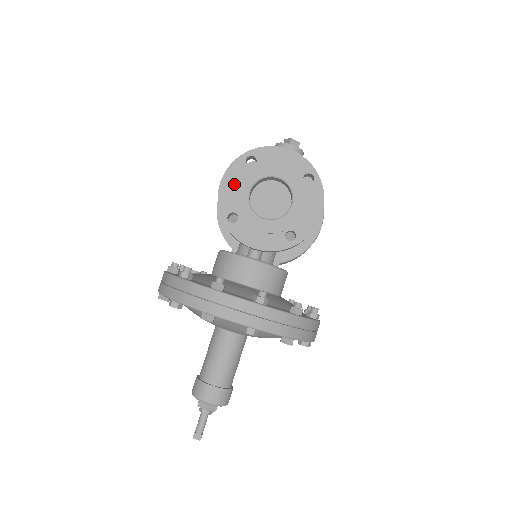
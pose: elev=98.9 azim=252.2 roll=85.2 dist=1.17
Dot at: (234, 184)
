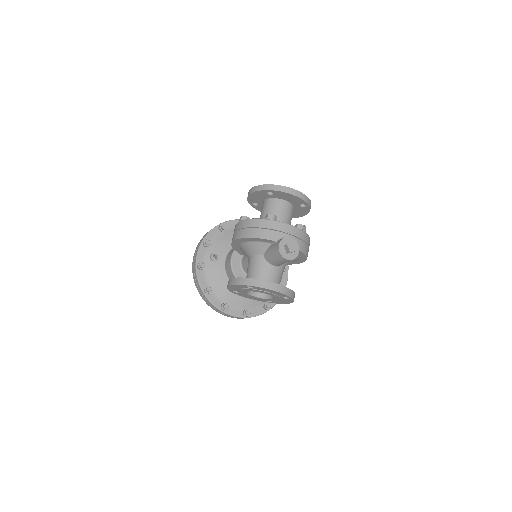
Dot at: (238, 288)
